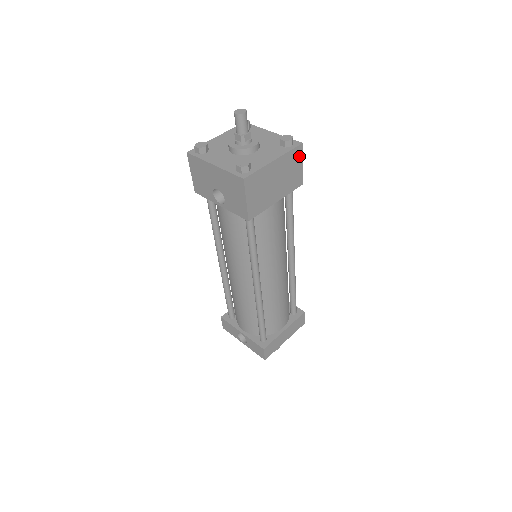
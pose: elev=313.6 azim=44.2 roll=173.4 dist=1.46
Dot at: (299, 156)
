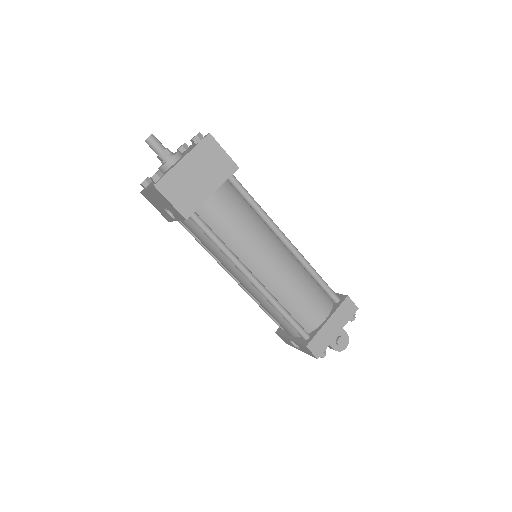
Dot at: (214, 145)
